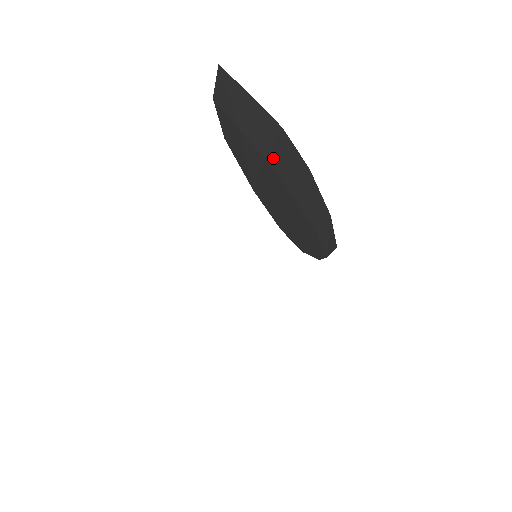
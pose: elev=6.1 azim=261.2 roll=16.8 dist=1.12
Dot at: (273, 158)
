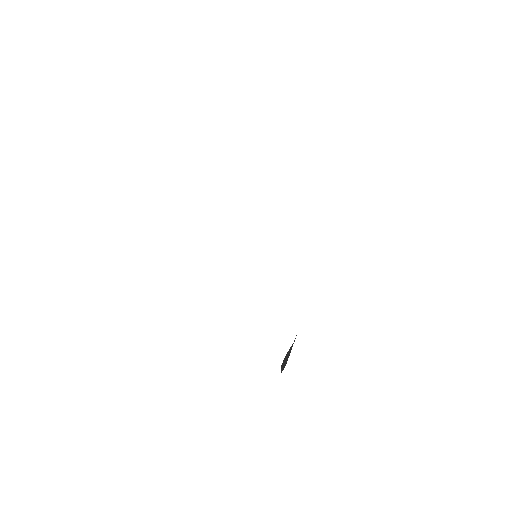
Dot at: occluded
